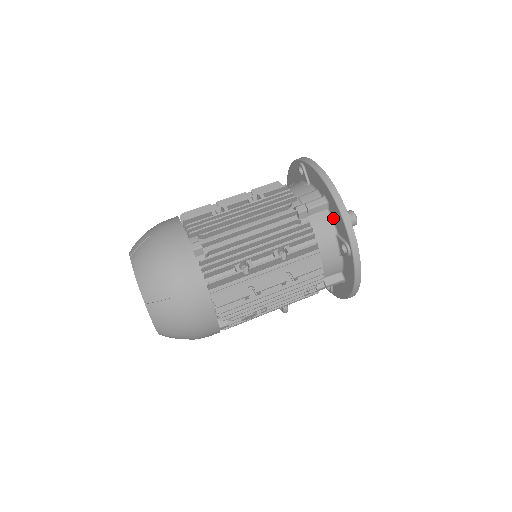
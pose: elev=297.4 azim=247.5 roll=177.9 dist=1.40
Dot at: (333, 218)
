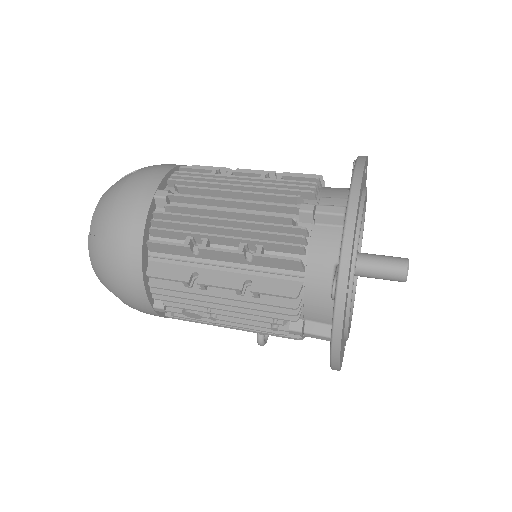
Dot at: occluded
